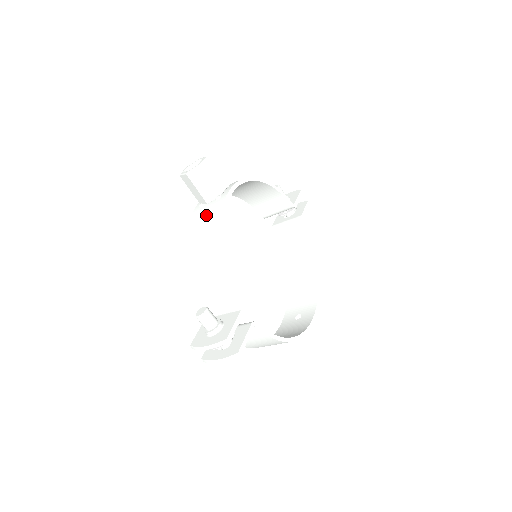
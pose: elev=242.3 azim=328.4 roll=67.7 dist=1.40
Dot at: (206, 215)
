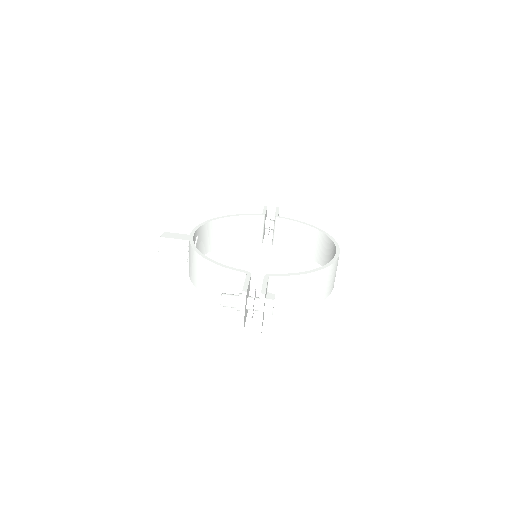
Dot at: (189, 258)
